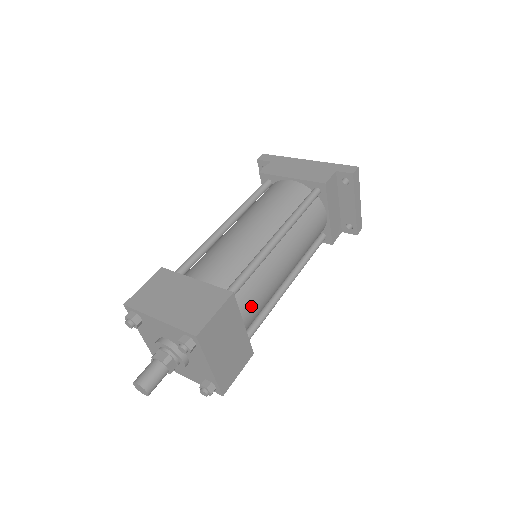
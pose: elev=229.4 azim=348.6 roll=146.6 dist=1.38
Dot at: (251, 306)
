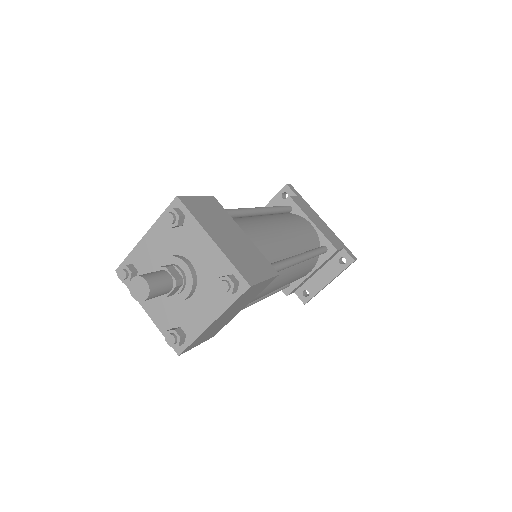
Dot at: occluded
